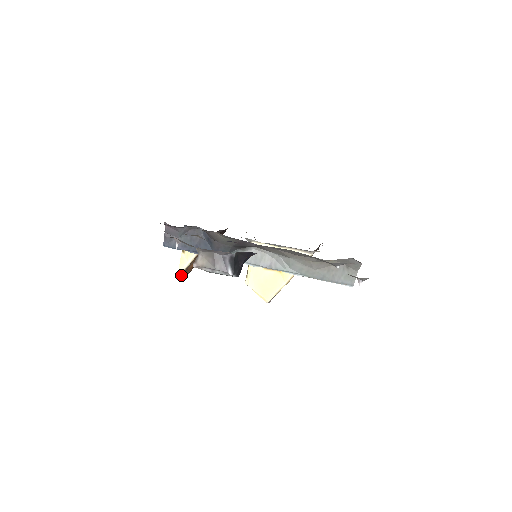
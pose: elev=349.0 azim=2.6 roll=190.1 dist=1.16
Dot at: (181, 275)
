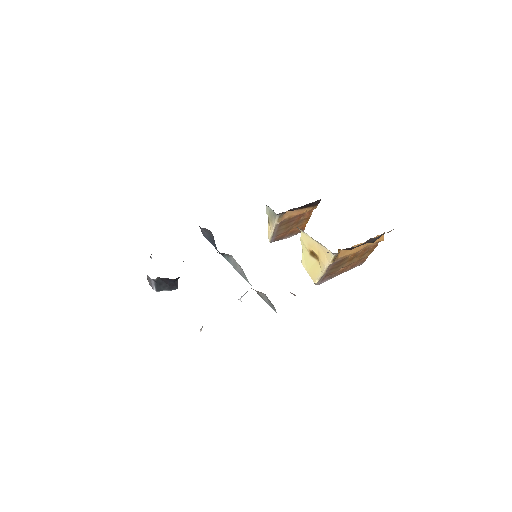
Dot at: (276, 239)
